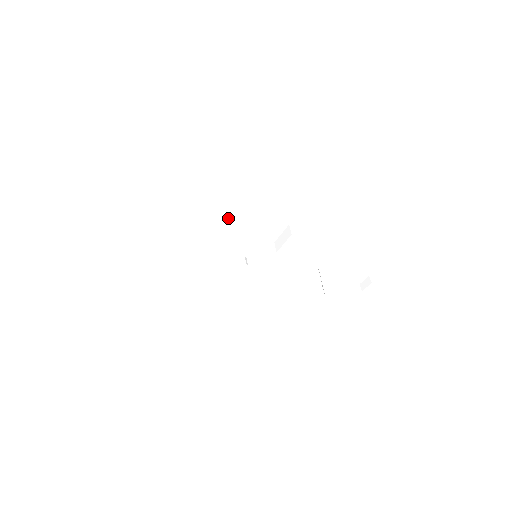
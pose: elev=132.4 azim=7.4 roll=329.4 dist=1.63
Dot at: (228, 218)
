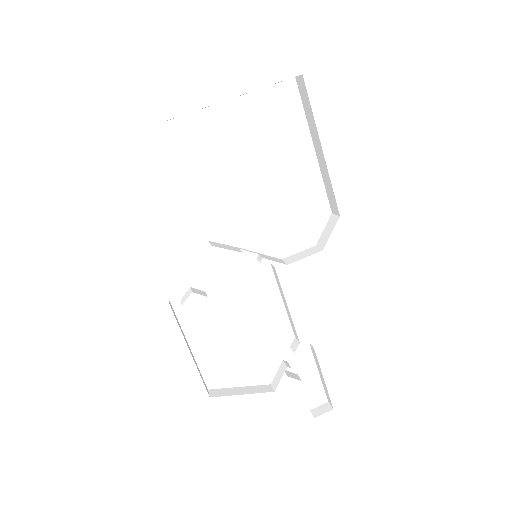
Dot at: (270, 177)
